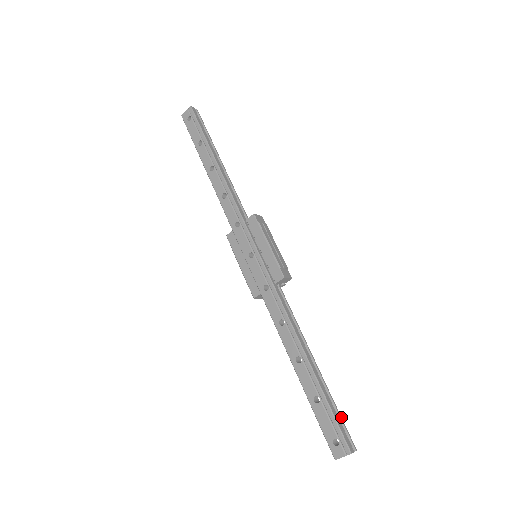
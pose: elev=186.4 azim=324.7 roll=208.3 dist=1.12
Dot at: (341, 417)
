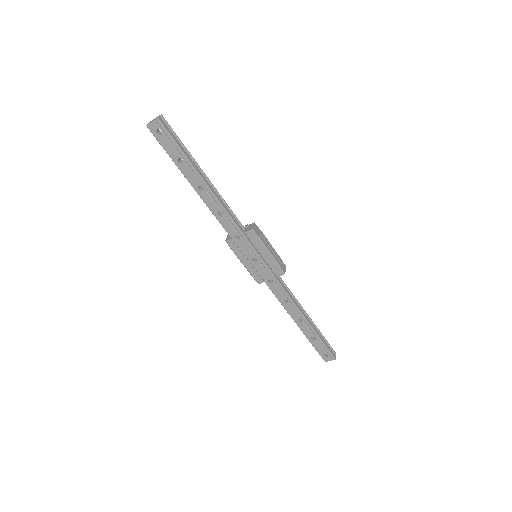
Dot at: (327, 341)
